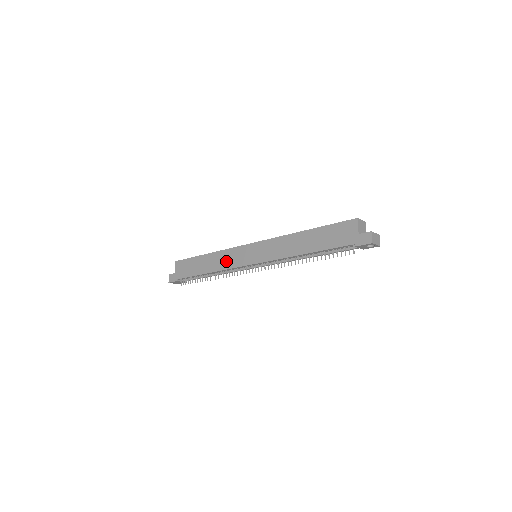
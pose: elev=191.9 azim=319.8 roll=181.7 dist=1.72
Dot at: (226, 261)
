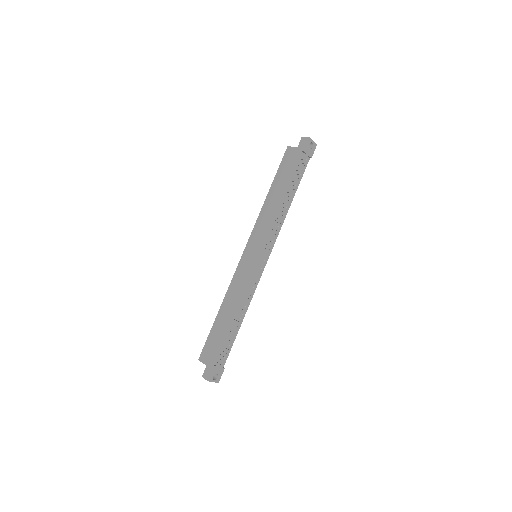
Dot at: (238, 286)
